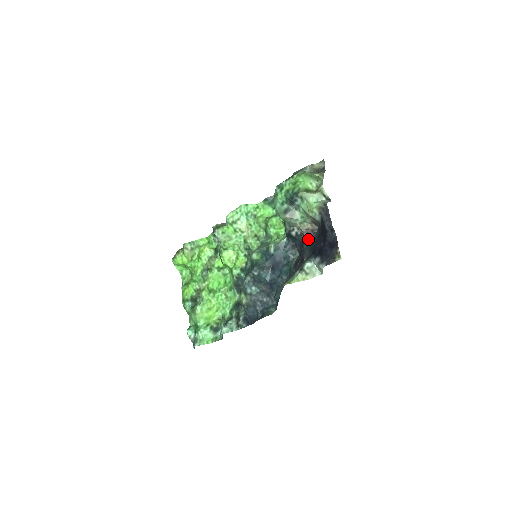
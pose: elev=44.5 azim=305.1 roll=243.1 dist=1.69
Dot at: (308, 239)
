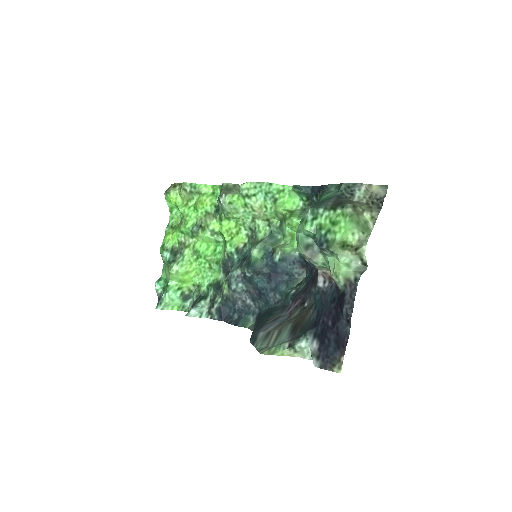
Dot at: (320, 286)
